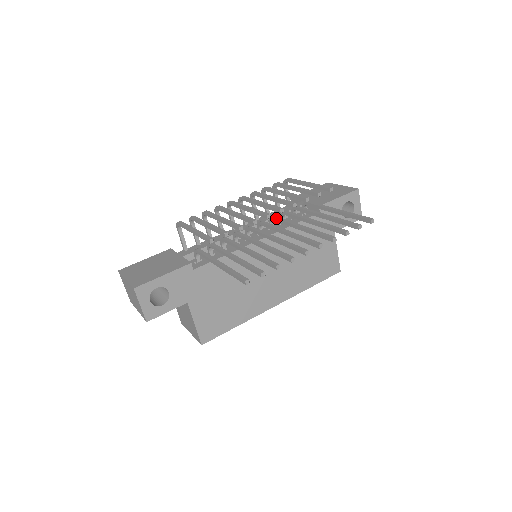
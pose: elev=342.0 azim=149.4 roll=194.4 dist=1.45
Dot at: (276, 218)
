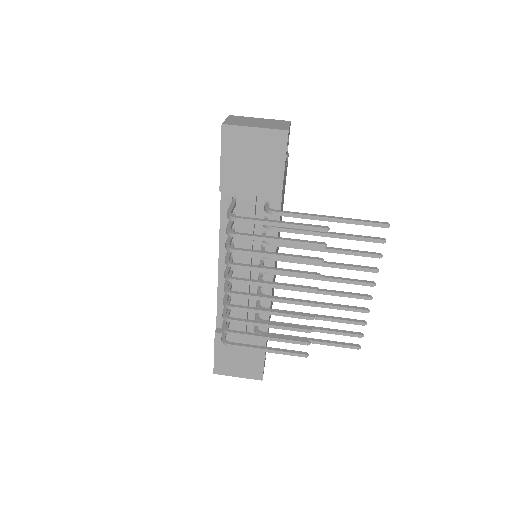
Dot at: occluded
